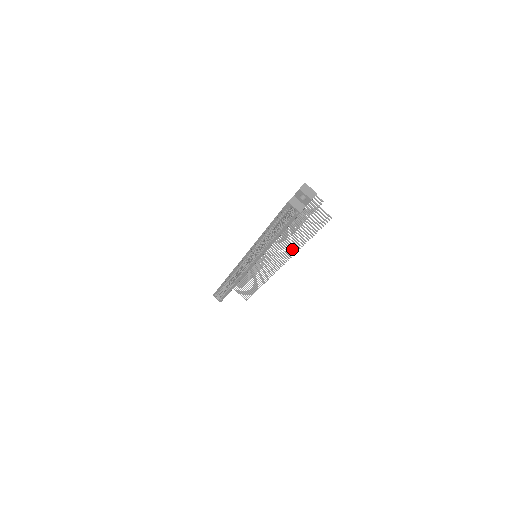
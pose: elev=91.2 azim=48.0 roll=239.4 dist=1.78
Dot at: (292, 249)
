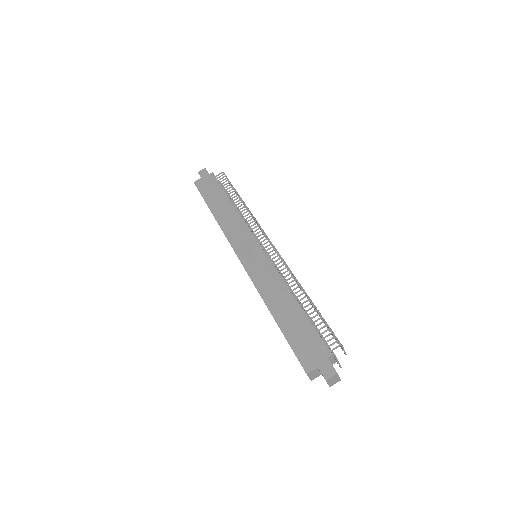
Dot at: occluded
